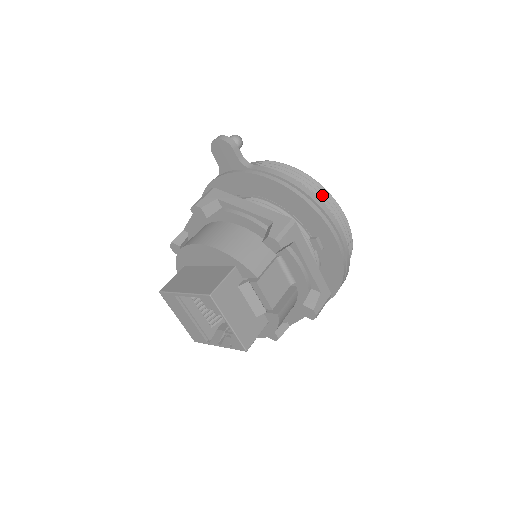
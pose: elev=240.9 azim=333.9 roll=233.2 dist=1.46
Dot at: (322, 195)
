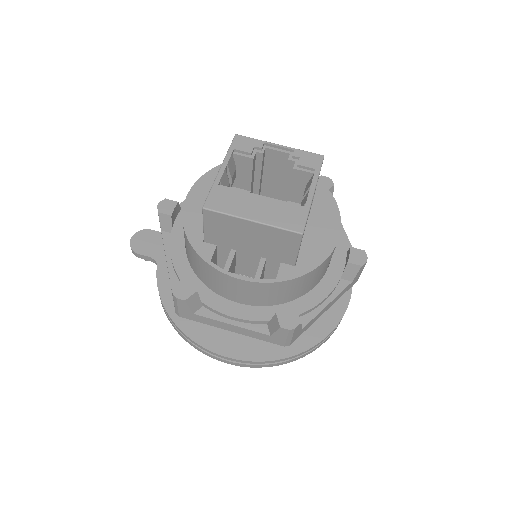
Dot at: occluded
